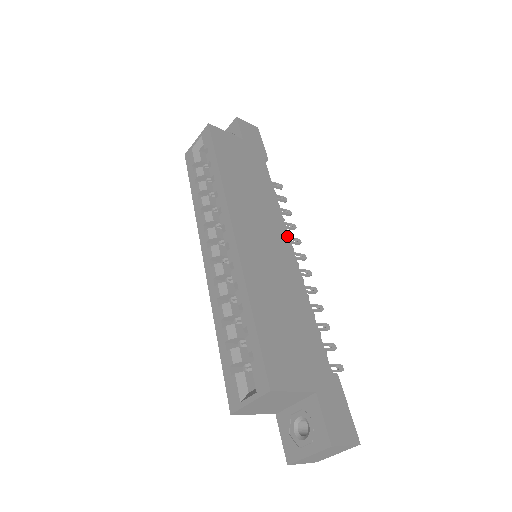
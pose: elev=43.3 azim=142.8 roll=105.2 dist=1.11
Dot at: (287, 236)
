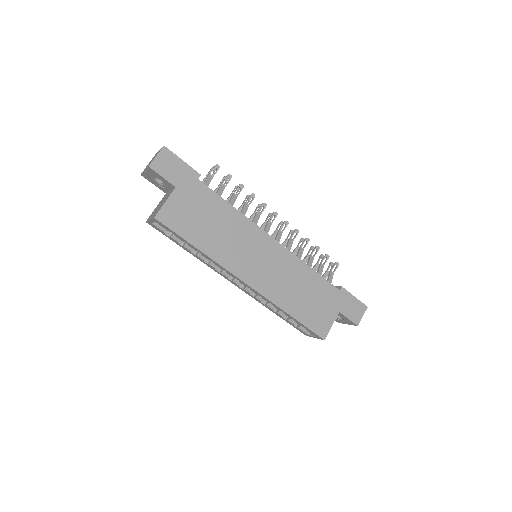
Dot at: (265, 234)
